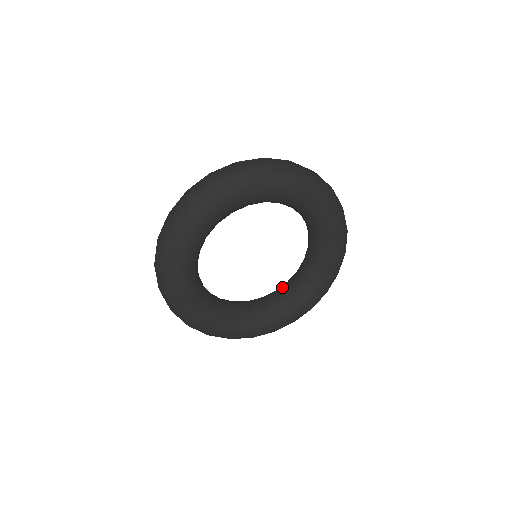
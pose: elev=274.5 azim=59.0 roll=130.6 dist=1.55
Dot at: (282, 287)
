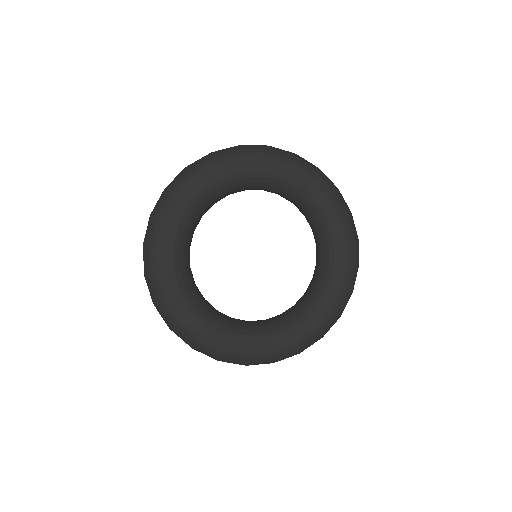
Dot at: occluded
